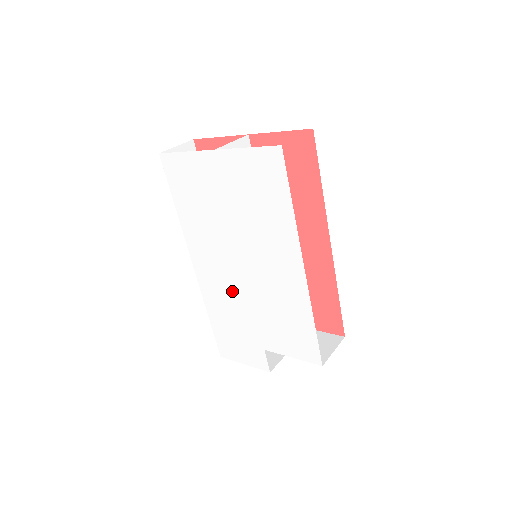
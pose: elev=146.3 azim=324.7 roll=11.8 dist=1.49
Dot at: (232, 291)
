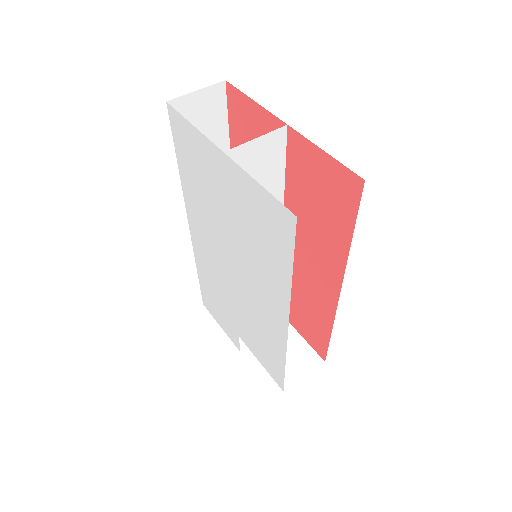
Dot at: (220, 276)
